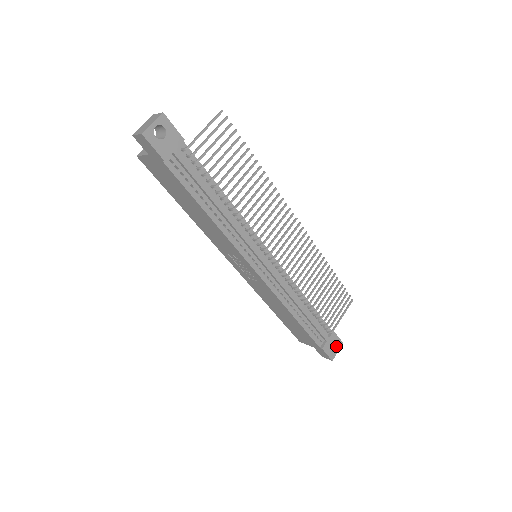
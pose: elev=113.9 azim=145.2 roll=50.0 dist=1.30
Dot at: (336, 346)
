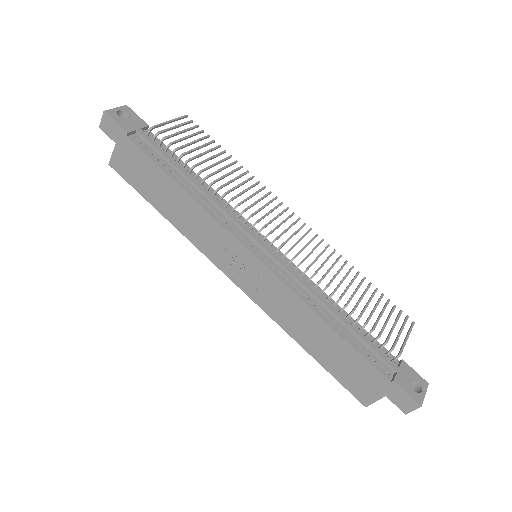
Dot at: (418, 387)
